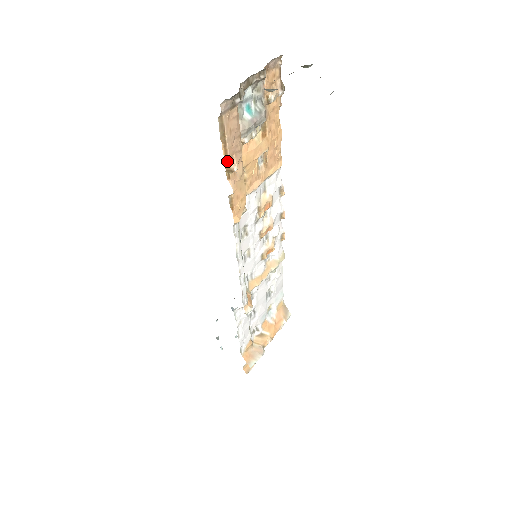
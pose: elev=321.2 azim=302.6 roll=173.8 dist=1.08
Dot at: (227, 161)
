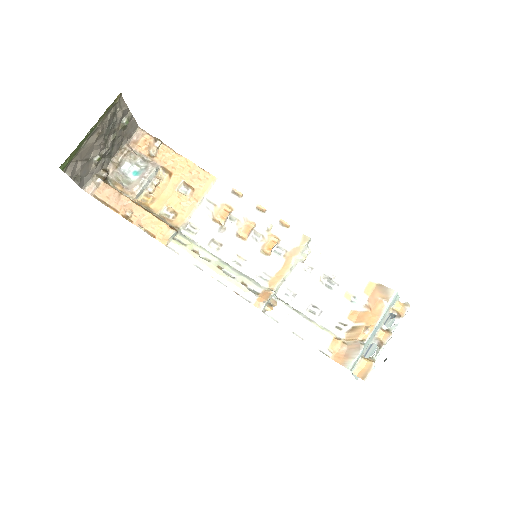
Dot at: (120, 214)
